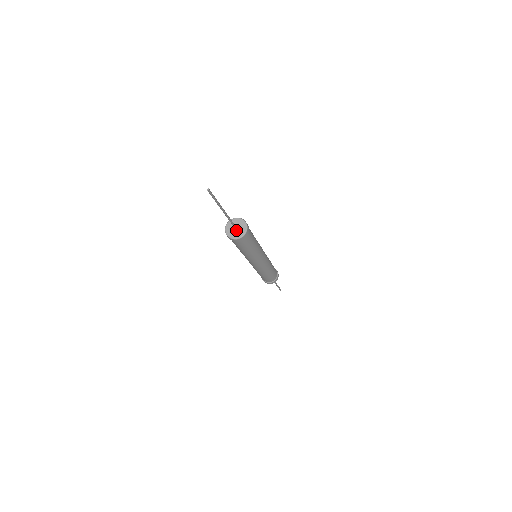
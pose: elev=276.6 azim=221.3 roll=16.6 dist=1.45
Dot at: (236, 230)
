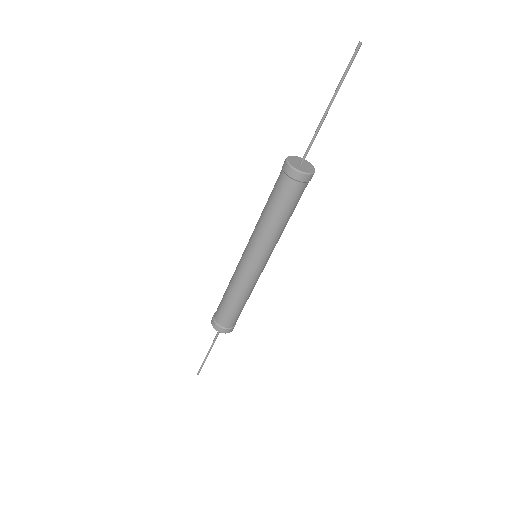
Dot at: (303, 165)
